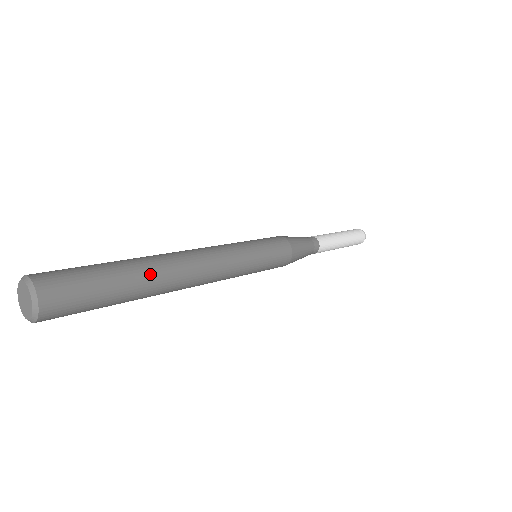
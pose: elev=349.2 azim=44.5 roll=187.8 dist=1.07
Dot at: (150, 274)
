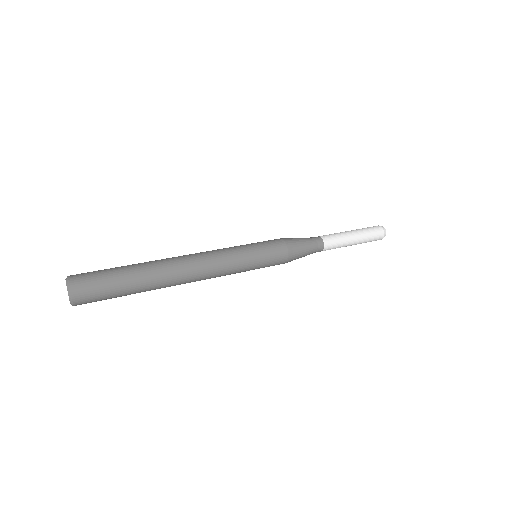
Dot at: (152, 277)
